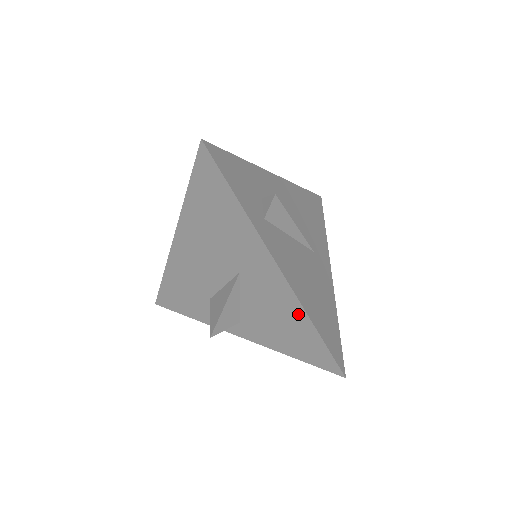
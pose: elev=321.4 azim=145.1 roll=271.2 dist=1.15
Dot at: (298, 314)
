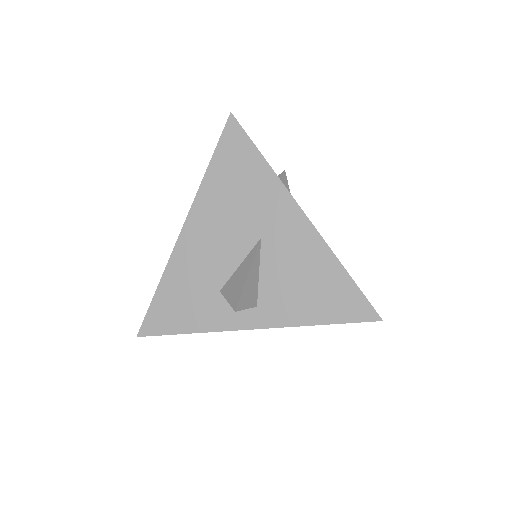
Dot at: (326, 261)
